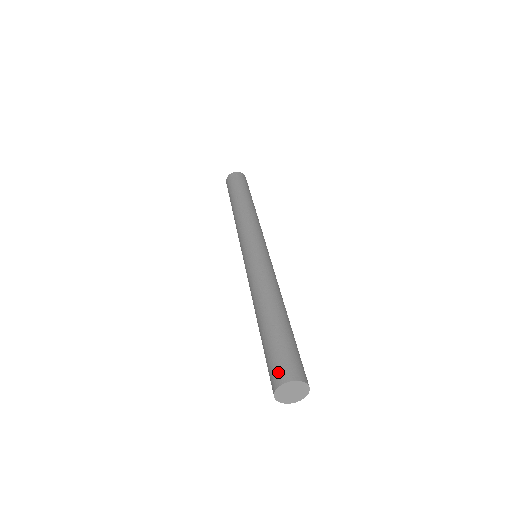
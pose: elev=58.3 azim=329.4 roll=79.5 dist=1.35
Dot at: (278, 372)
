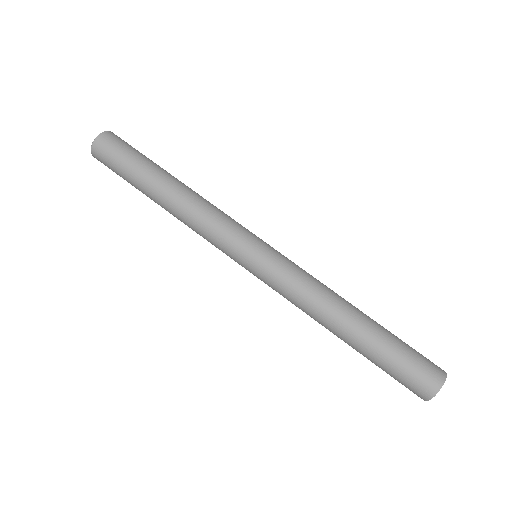
Dot at: (421, 387)
